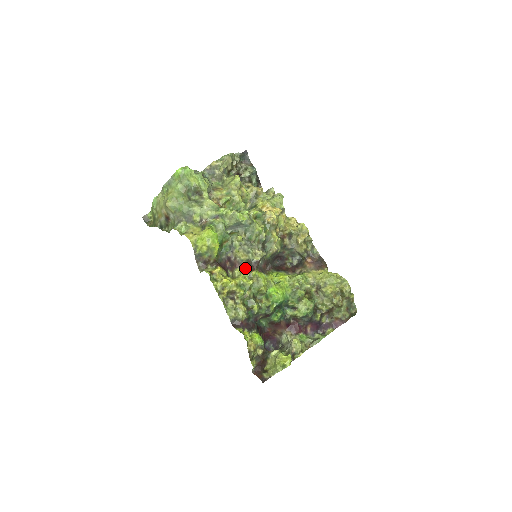
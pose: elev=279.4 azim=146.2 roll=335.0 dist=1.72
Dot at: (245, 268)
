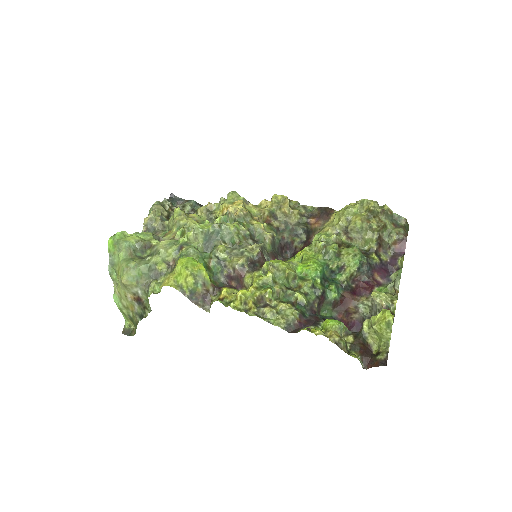
Dot at: (252, 270)
